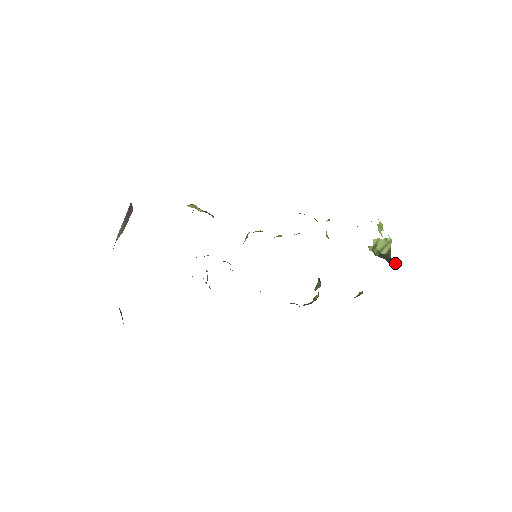
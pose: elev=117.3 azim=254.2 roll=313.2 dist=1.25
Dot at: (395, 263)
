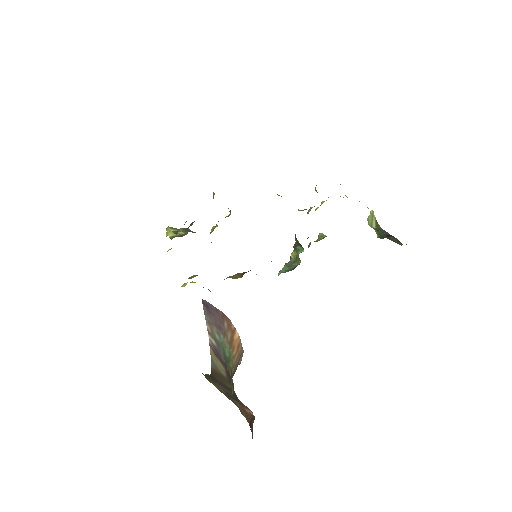
Dot at: occluded
